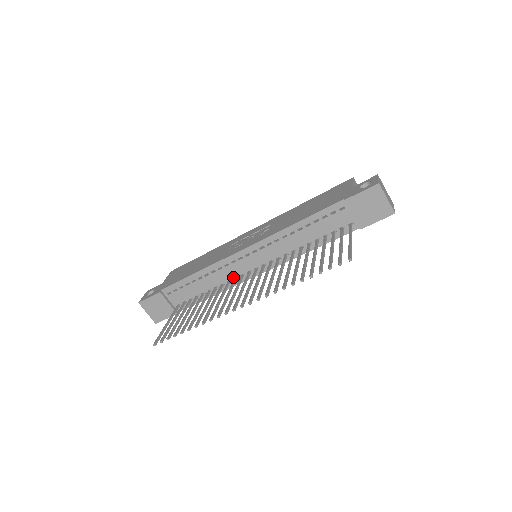
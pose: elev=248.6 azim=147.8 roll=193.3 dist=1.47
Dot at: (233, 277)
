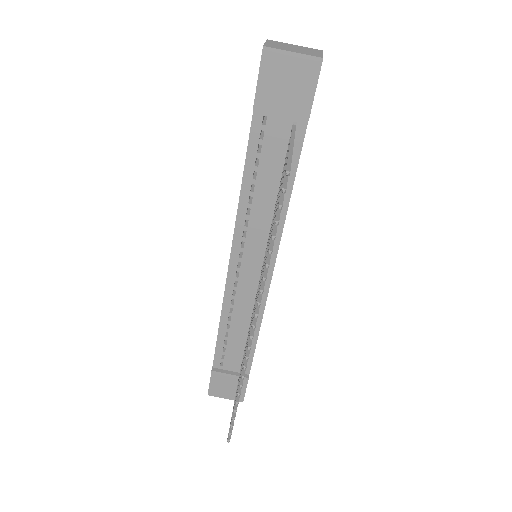
Dot at: (253, 299)
